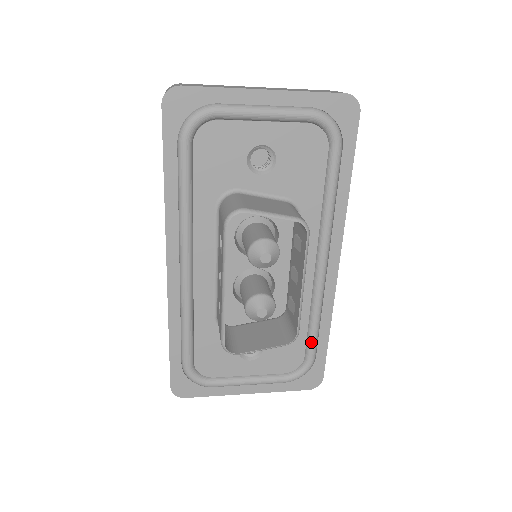
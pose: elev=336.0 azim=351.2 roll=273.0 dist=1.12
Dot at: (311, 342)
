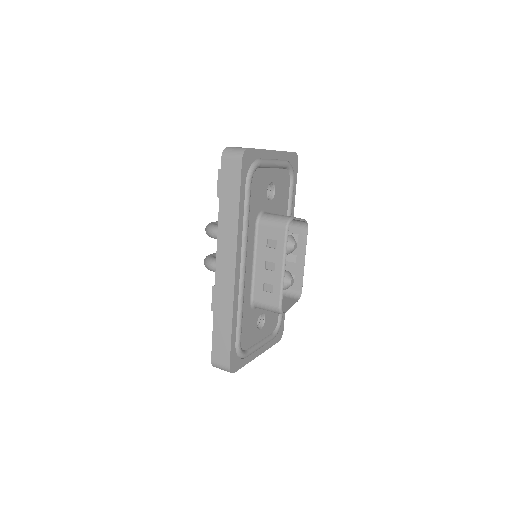
Dot at: occluded
